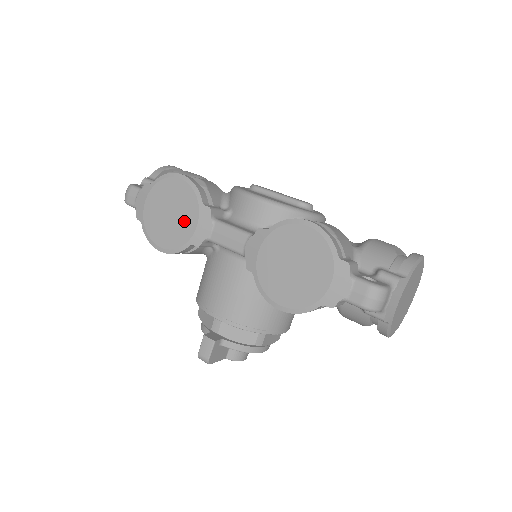
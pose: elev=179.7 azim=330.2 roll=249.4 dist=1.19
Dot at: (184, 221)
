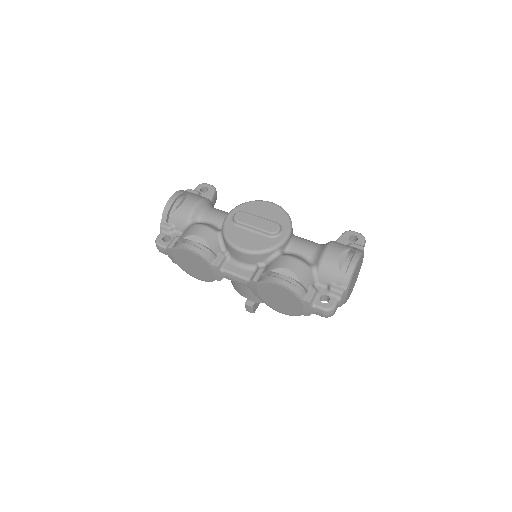
Dot at: (204, 270)
